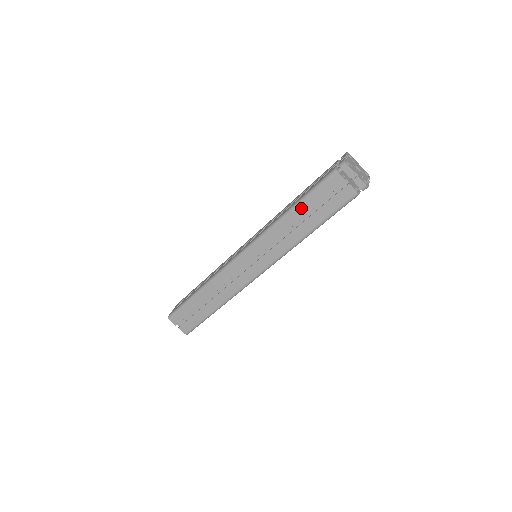
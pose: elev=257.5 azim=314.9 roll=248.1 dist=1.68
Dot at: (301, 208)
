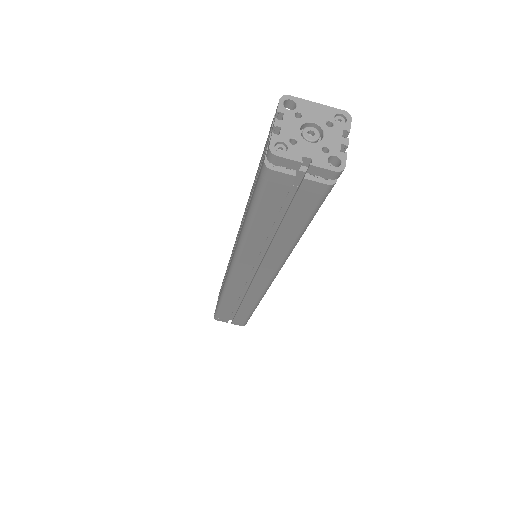
Dot at: (258, 222)
